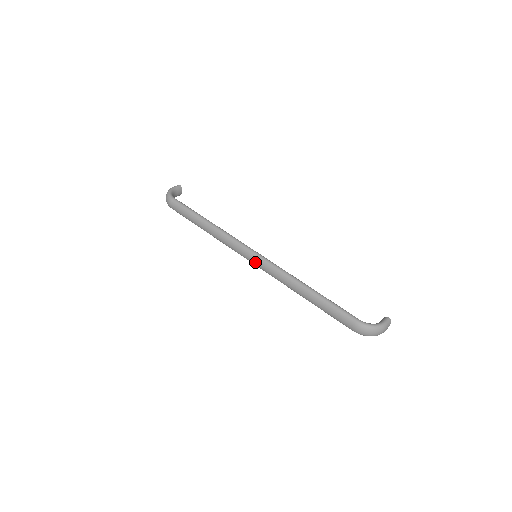
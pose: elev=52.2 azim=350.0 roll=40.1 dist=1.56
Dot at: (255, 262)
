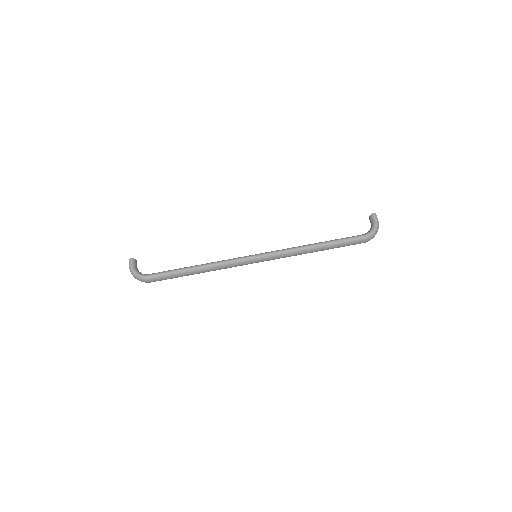
Dot at: (262, 261)
